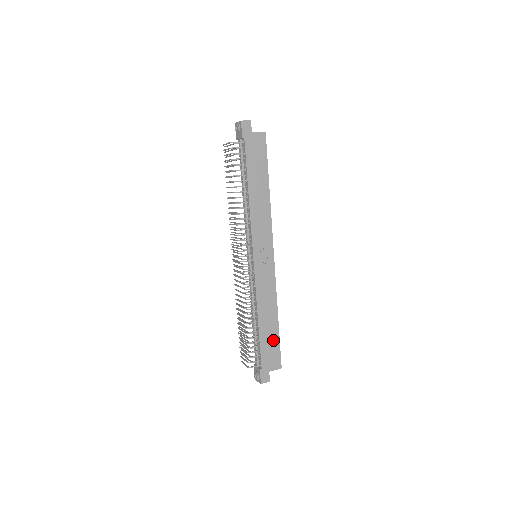
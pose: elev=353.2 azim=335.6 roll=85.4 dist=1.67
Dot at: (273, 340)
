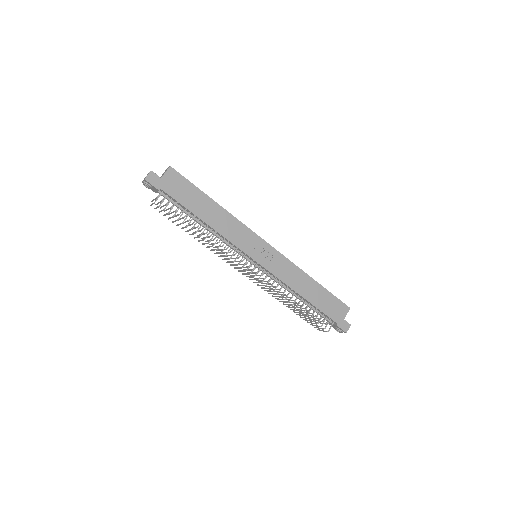
Dot at: (326, 297)
